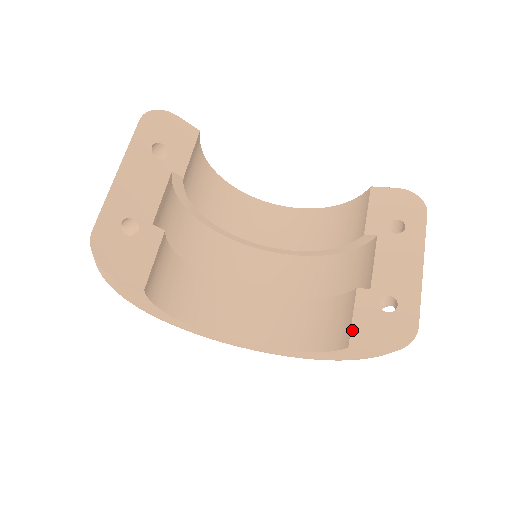
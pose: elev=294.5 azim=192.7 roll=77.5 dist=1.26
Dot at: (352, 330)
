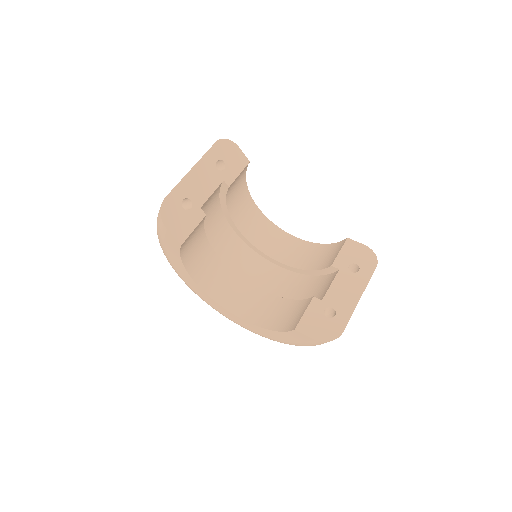
Dot at: (301, 320)
